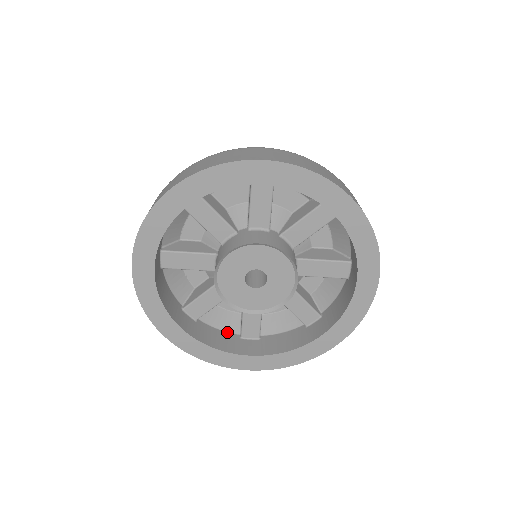
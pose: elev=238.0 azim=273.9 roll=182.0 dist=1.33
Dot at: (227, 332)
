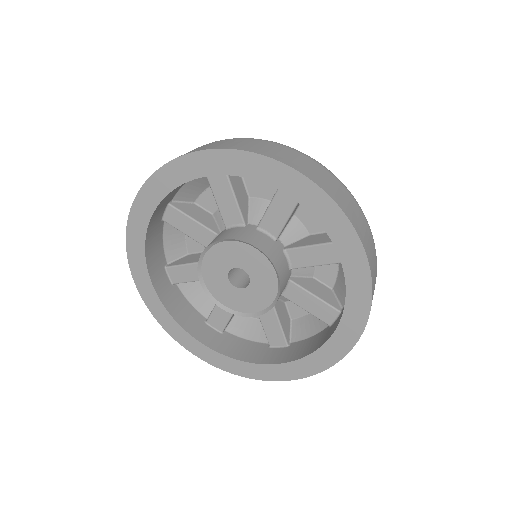
Dot at: (257, 342)
